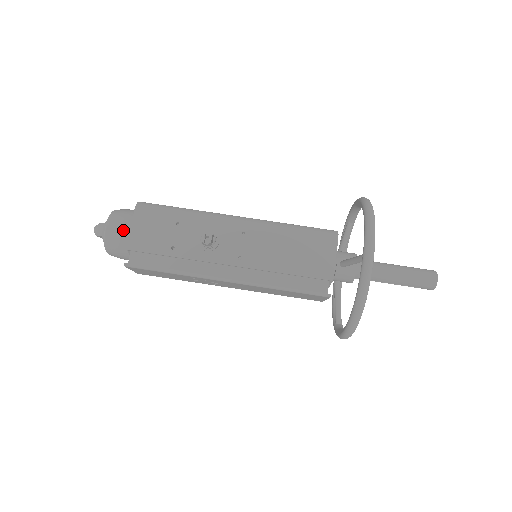
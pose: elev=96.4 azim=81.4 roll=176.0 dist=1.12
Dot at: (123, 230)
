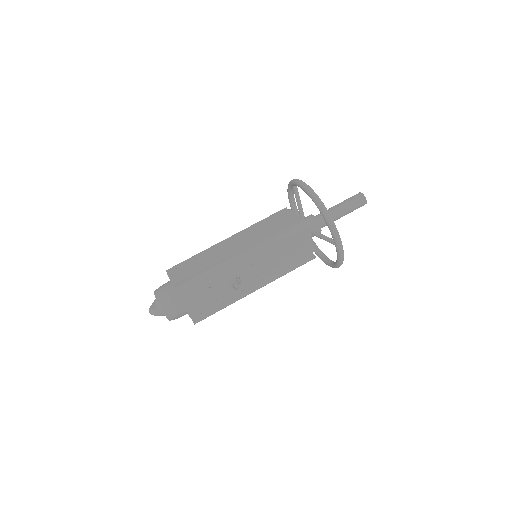
Dot at: (179, 311)
